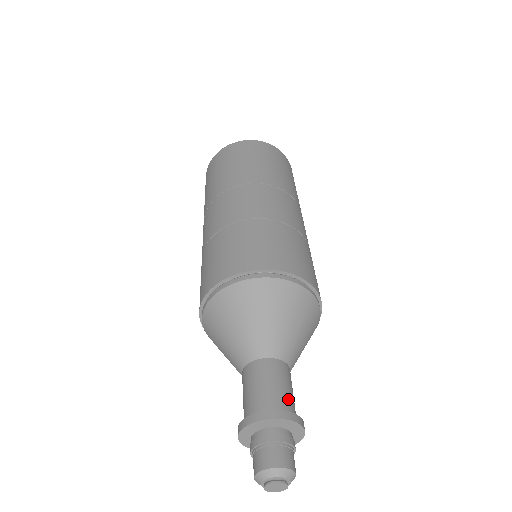
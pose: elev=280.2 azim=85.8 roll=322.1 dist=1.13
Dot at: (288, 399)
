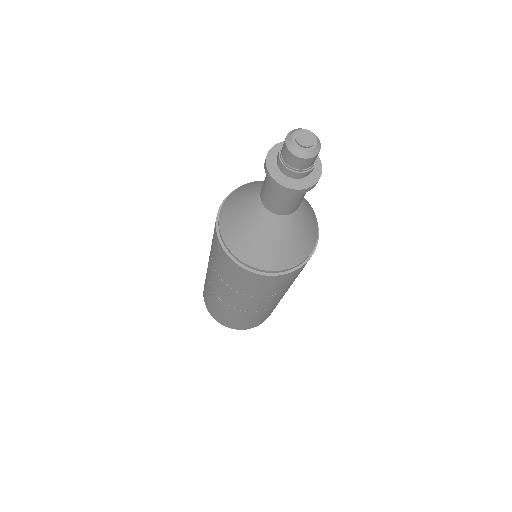
Dot at: occluded
